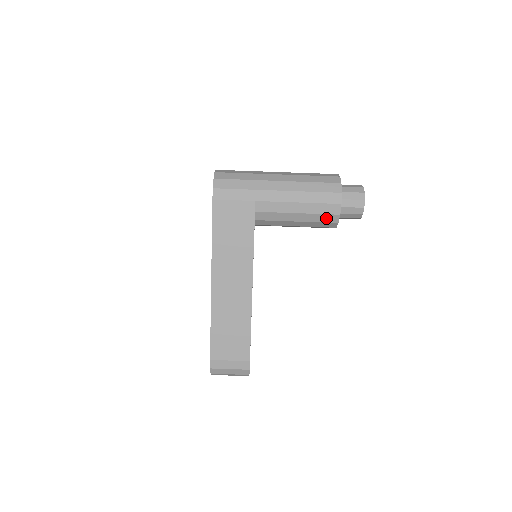
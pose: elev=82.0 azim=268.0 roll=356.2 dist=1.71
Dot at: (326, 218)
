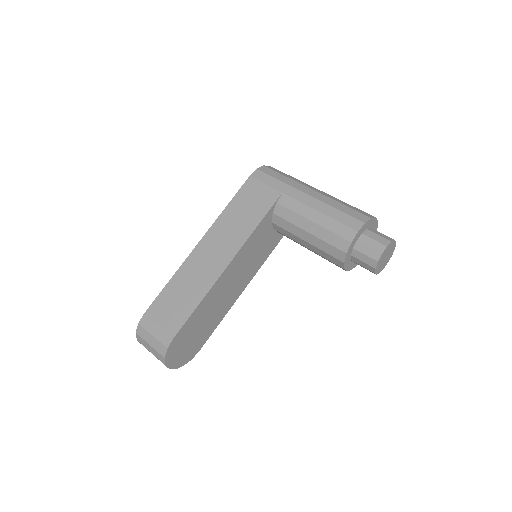
Dot at: (337, 241)
